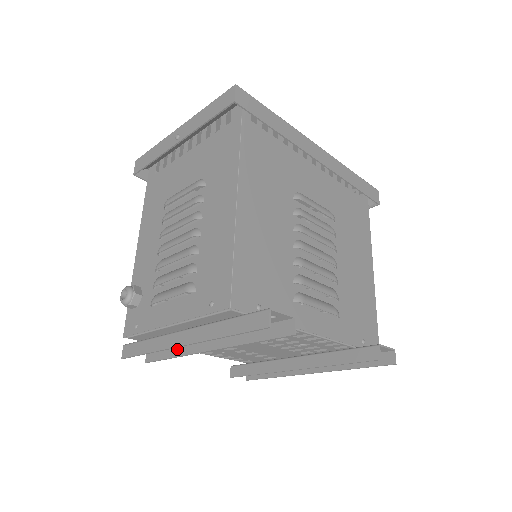
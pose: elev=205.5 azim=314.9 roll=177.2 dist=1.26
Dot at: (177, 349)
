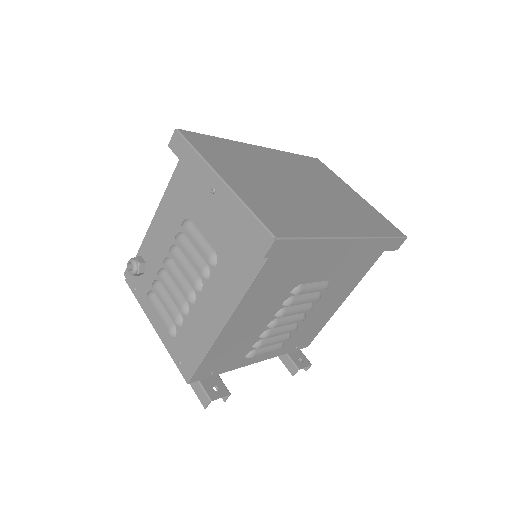
Dot at: occluded
